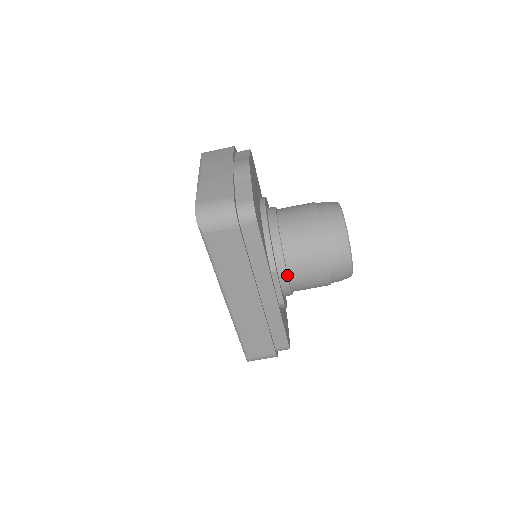
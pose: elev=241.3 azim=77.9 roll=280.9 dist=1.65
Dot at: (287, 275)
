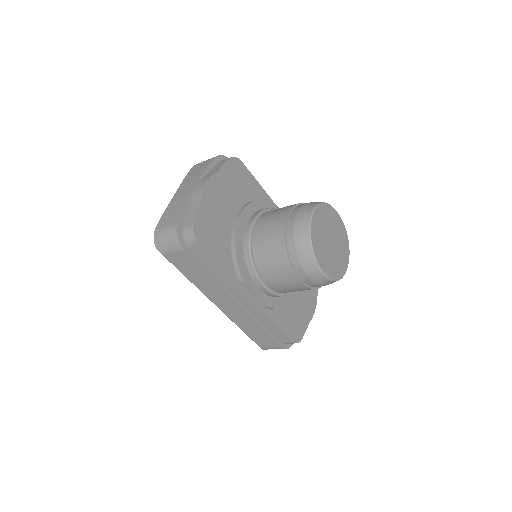
Dot at: (262, 282)
